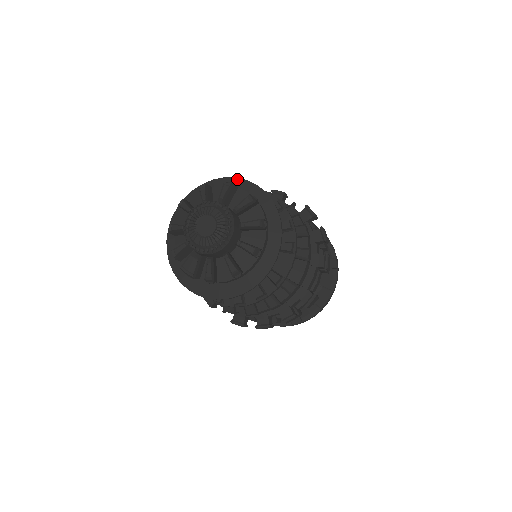
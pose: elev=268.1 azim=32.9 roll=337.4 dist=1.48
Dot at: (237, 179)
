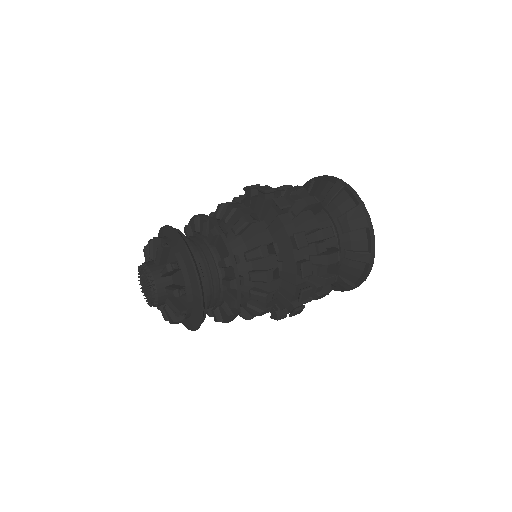
Dot at: occluded
